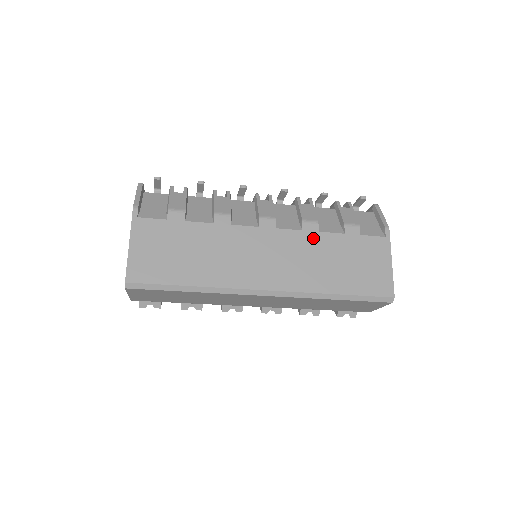
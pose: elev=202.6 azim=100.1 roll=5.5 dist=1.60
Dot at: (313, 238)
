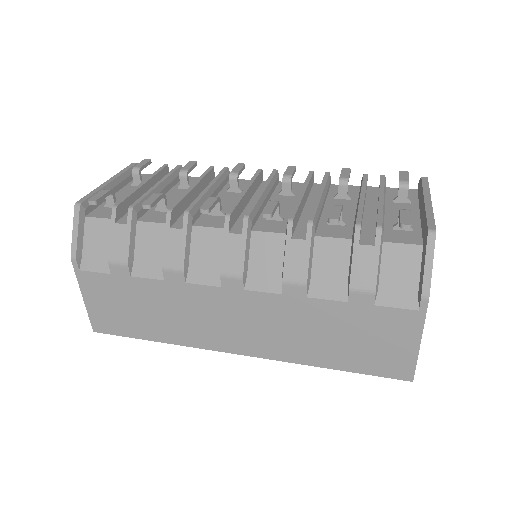
Dot at: (298, 305)
